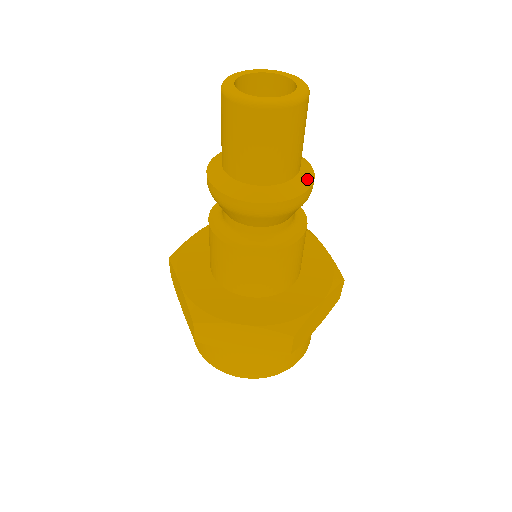
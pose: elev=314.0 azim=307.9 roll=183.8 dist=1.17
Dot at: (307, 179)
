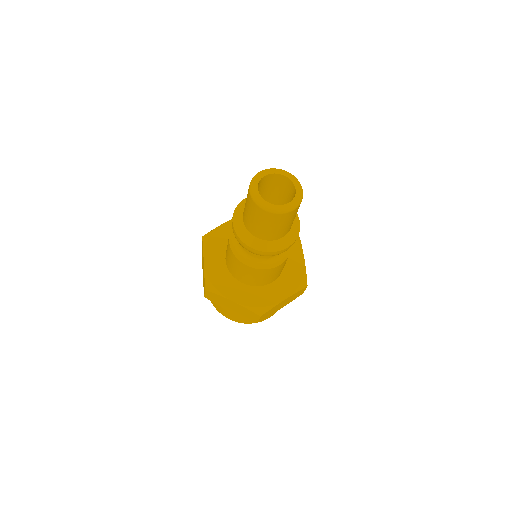
Dot at: occluded
